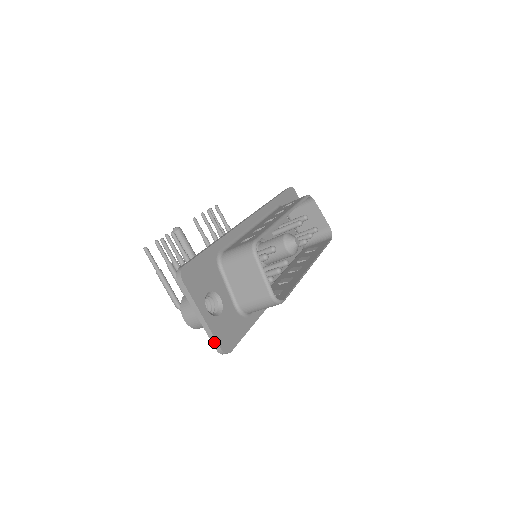
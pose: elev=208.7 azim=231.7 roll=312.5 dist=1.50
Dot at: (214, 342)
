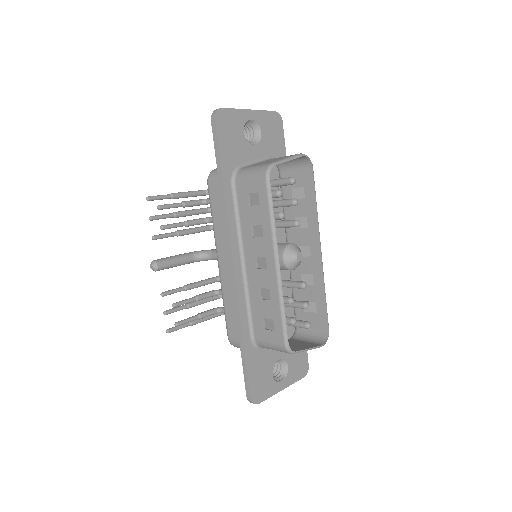
Dot at: (297, 380)
